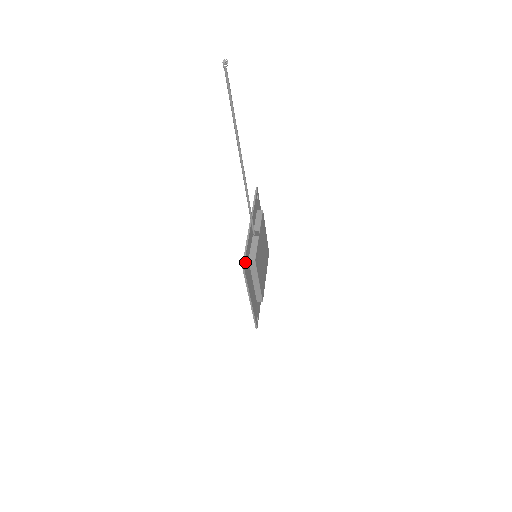
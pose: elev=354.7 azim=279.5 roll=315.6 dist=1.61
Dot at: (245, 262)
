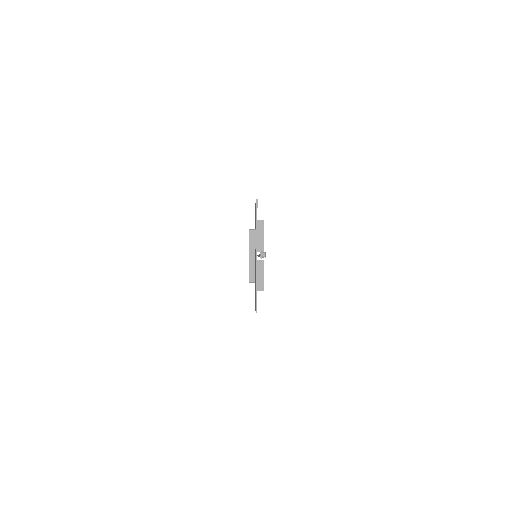
Dot at: occluded
